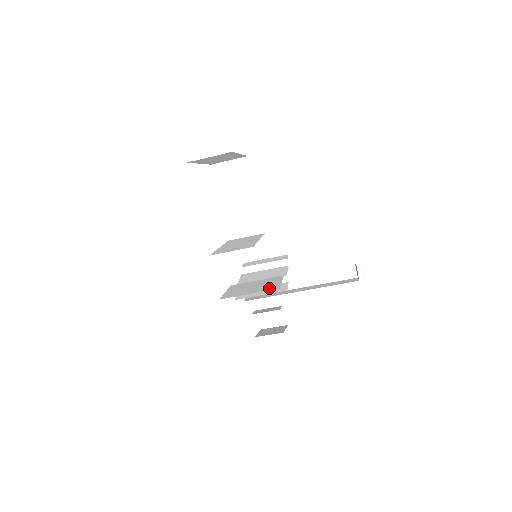
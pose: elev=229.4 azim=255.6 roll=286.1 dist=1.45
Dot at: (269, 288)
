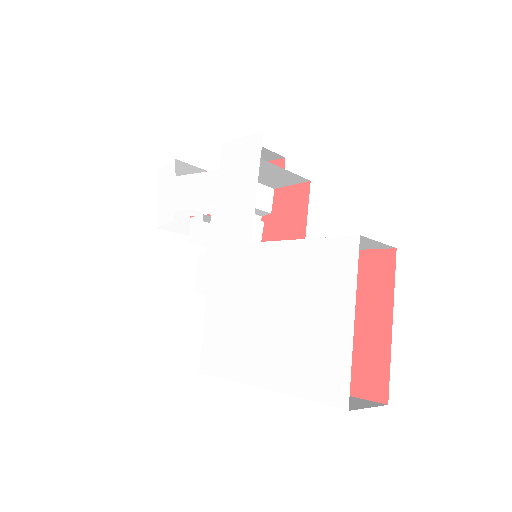
Dot at: occluded
